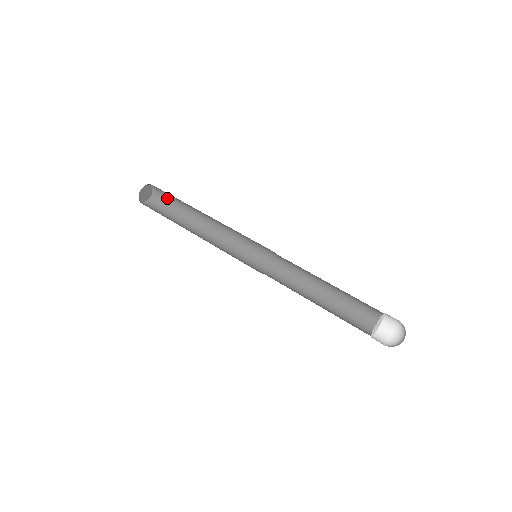
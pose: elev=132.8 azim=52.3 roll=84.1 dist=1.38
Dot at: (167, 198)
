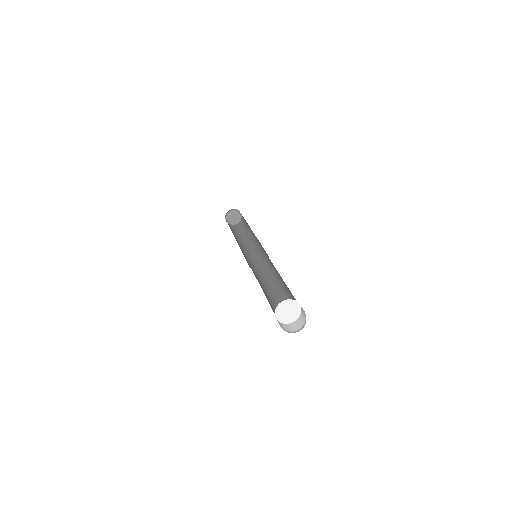
Dot at: (241, 227)
